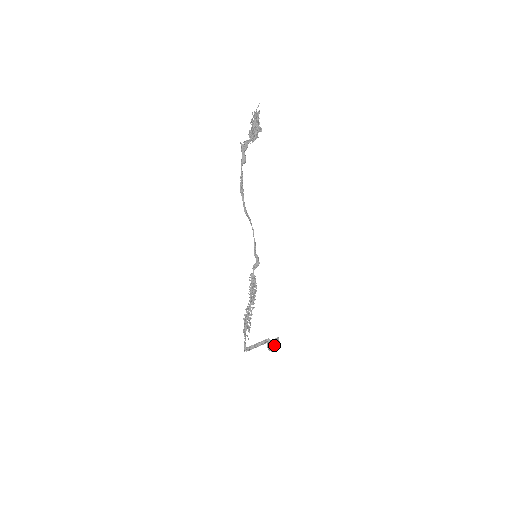
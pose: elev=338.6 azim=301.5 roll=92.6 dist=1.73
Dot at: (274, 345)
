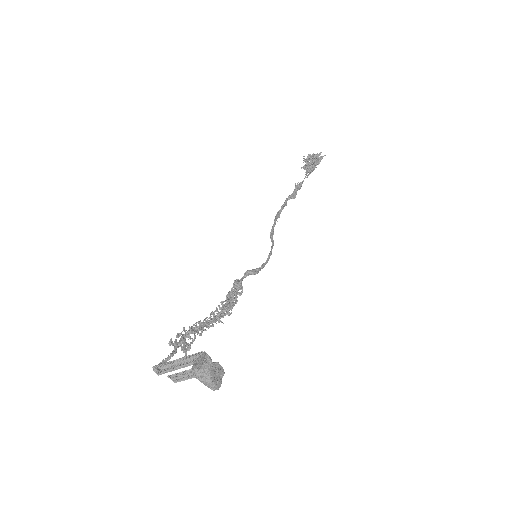
Dot at: occluded
